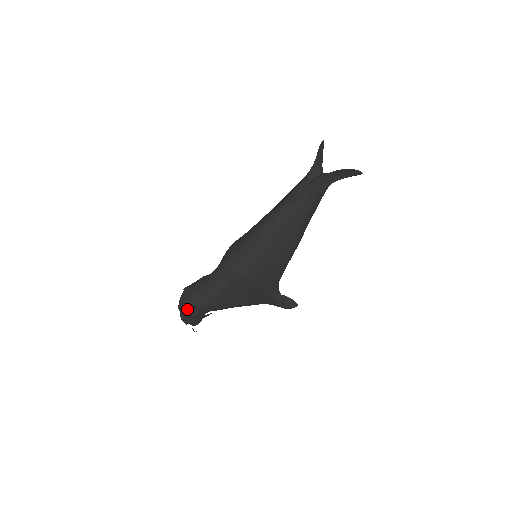
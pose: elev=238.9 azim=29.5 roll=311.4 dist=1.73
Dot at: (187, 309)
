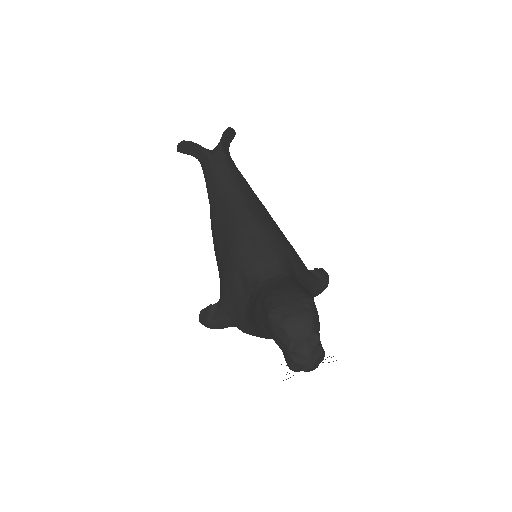
Dot at: (306, 315)
